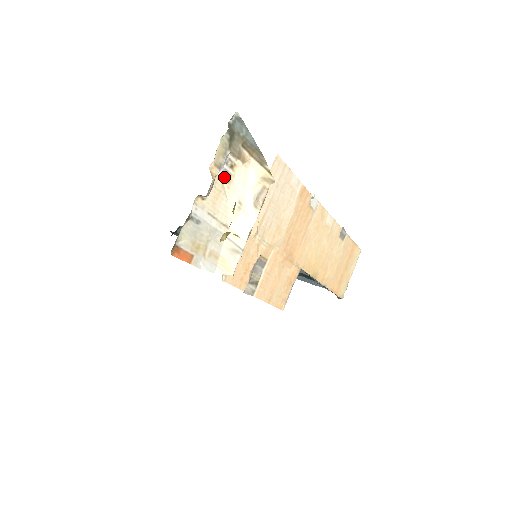
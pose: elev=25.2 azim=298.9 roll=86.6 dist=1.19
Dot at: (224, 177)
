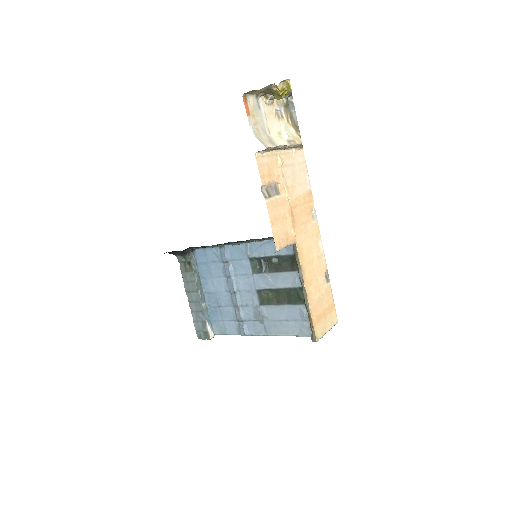
Dot at: (277, 114)
